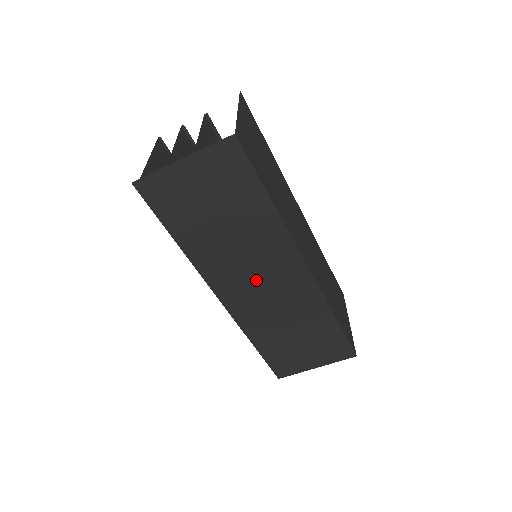
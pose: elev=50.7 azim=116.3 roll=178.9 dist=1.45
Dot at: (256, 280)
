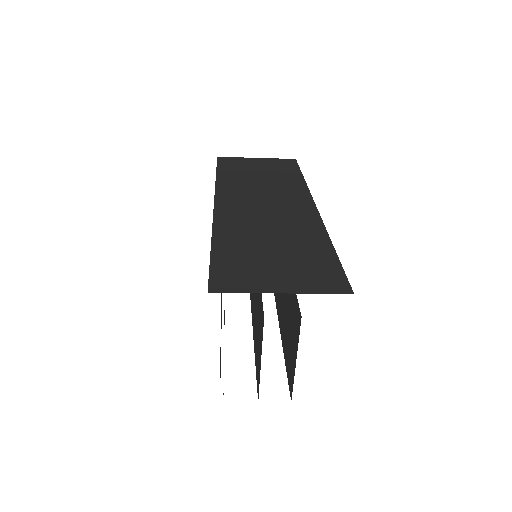
Dot at: occluded
